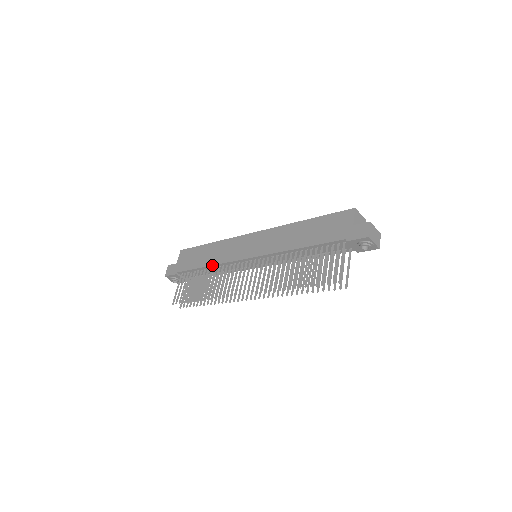
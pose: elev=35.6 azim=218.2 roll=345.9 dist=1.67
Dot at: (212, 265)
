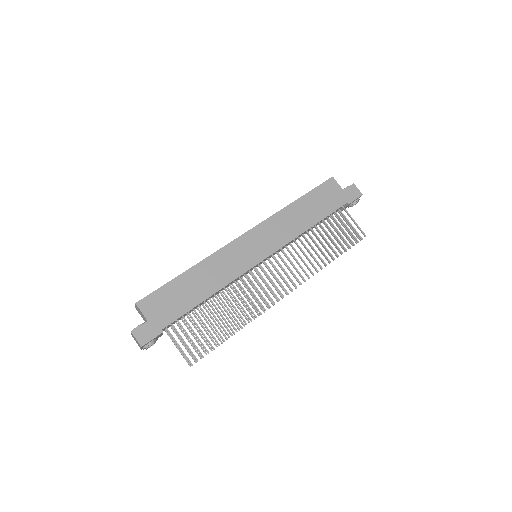
Dot at: (219, 290)
